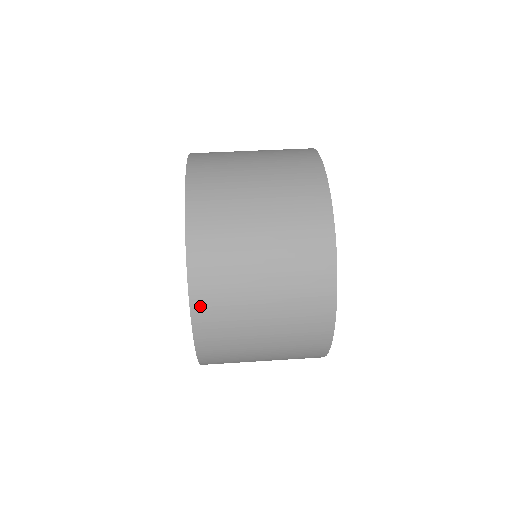
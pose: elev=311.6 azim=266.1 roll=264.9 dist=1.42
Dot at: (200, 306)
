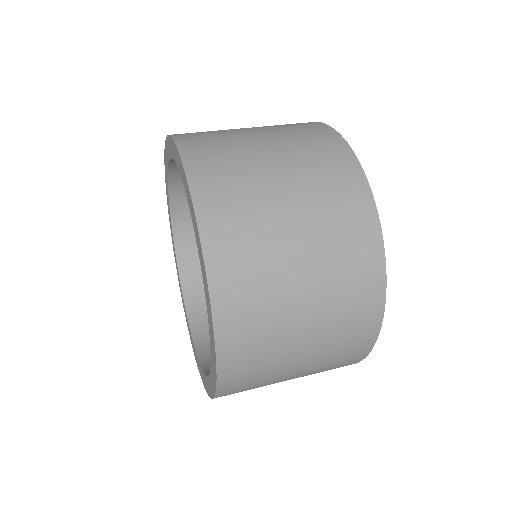
Dot at: (208, 211)
